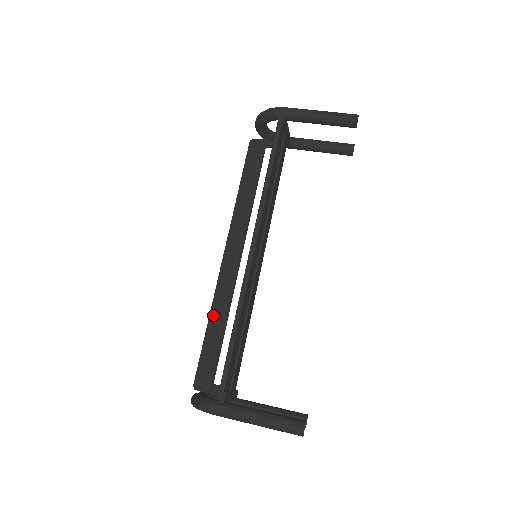
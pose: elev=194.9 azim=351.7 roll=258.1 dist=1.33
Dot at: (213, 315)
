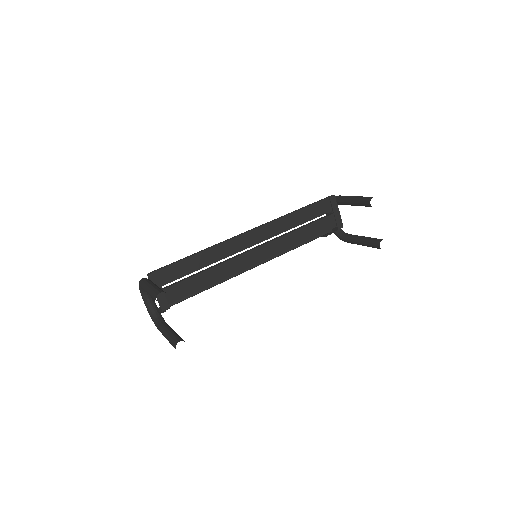
Dot at: occluded
